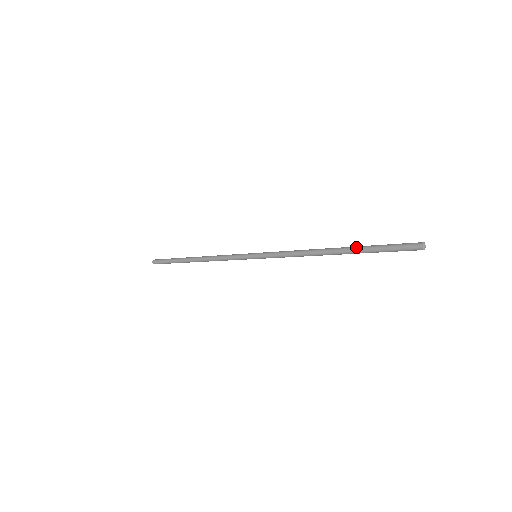
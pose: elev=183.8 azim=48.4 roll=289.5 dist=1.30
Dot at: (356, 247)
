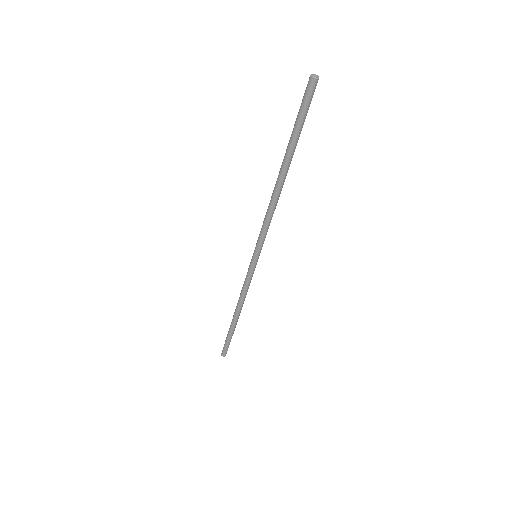
Dot at: (287, 148)
